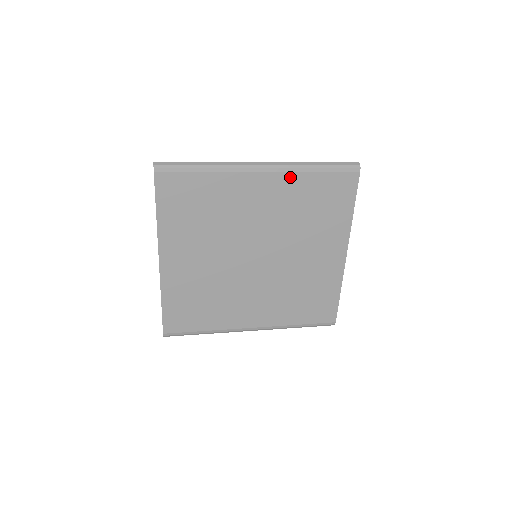
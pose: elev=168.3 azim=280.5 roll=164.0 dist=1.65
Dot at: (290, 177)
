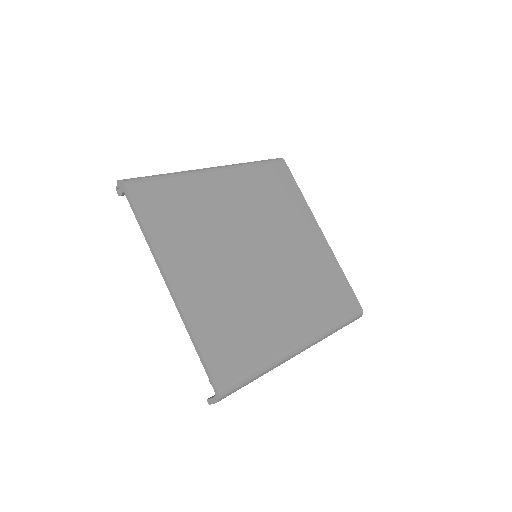
Dot at: (240, 172)
